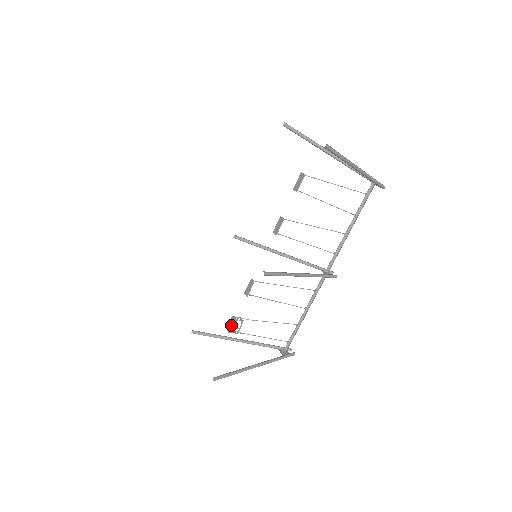
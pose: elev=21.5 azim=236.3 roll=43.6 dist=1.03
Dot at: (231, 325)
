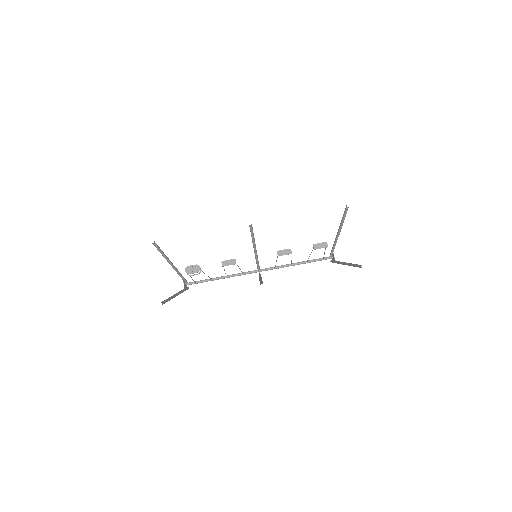
Dot at: (193, 271)
